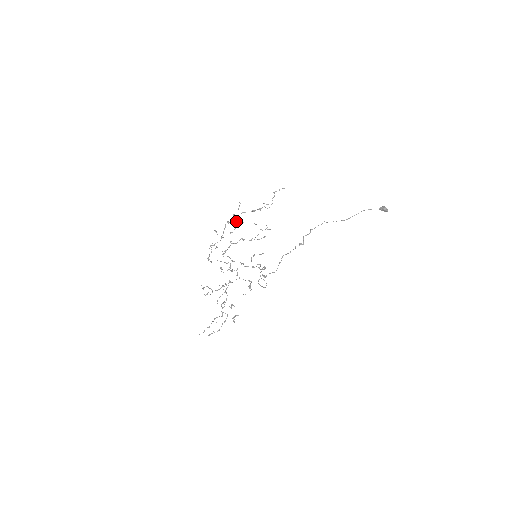
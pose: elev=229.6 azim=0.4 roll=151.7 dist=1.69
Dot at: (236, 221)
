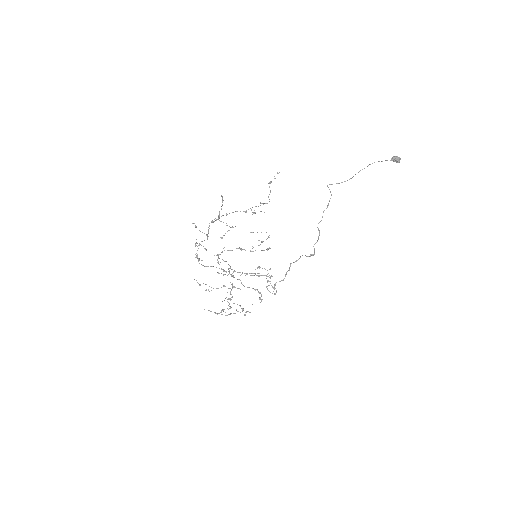
Dot at: (223, 222)
